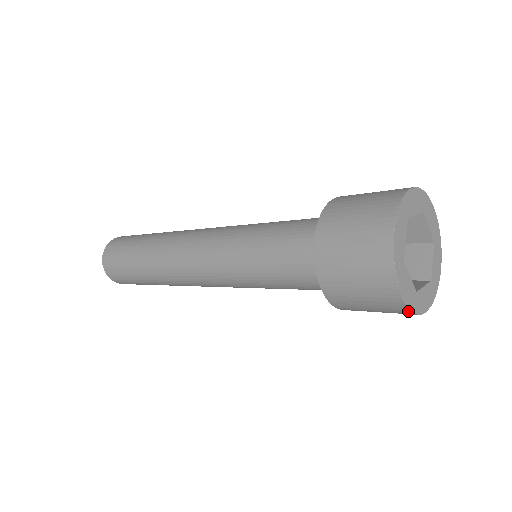
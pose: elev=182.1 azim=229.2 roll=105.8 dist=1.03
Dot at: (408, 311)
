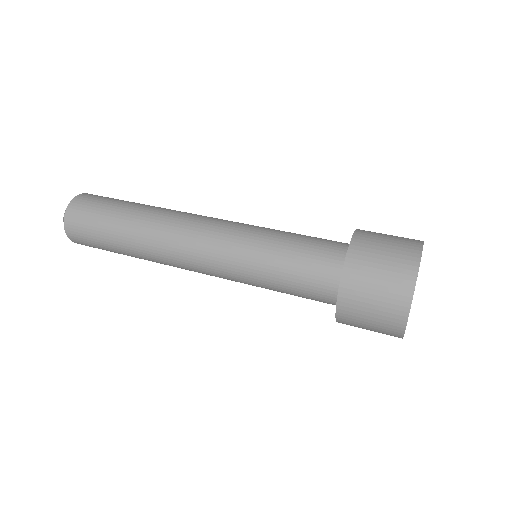
Dot at: occluded
